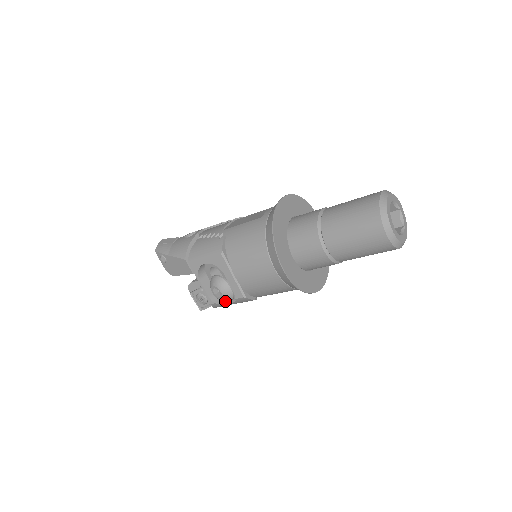
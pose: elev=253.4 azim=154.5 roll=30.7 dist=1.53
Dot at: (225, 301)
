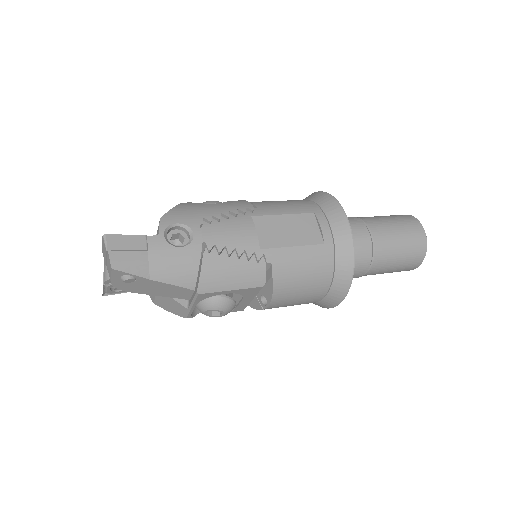
Dot at: occluded
